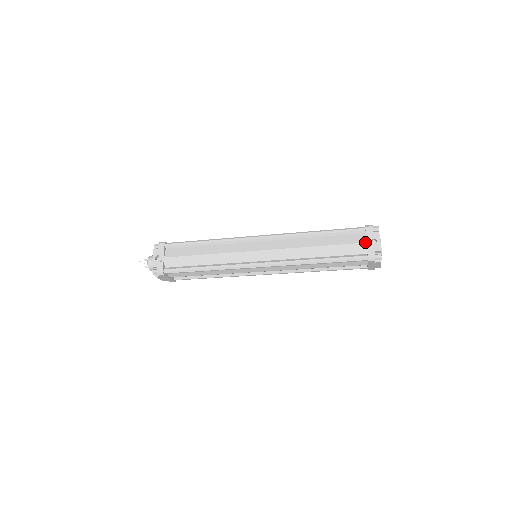
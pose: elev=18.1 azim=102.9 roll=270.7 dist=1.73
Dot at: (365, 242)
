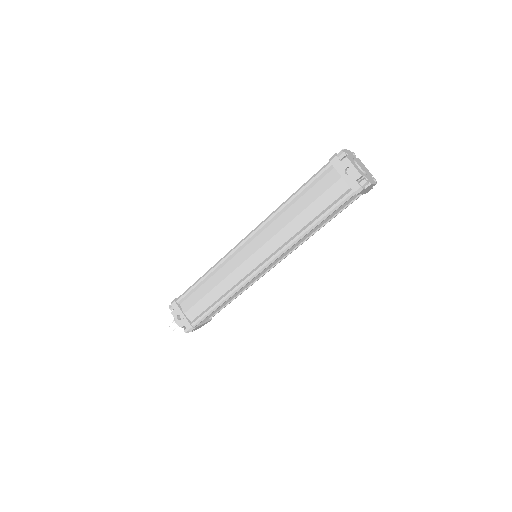
Dot at: (340, 177)
